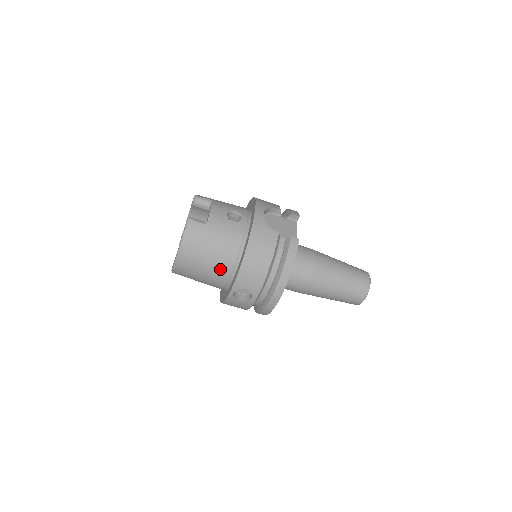
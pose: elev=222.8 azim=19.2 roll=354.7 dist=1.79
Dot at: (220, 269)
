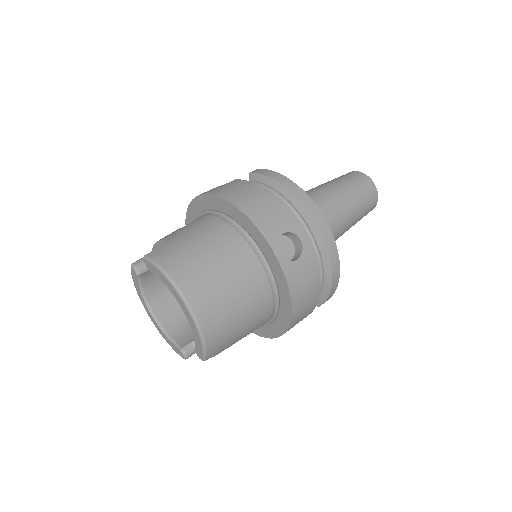
Dot at: (237, 257)
